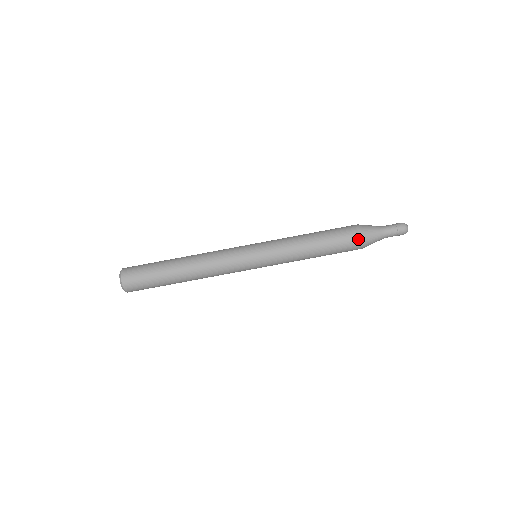
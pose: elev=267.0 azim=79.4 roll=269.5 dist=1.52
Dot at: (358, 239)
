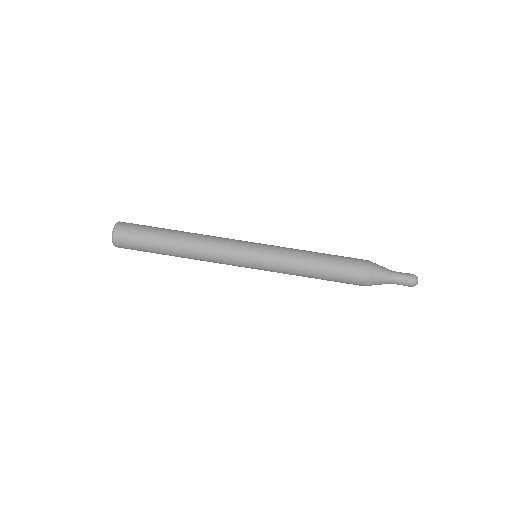
Dot at: (365, 266)
